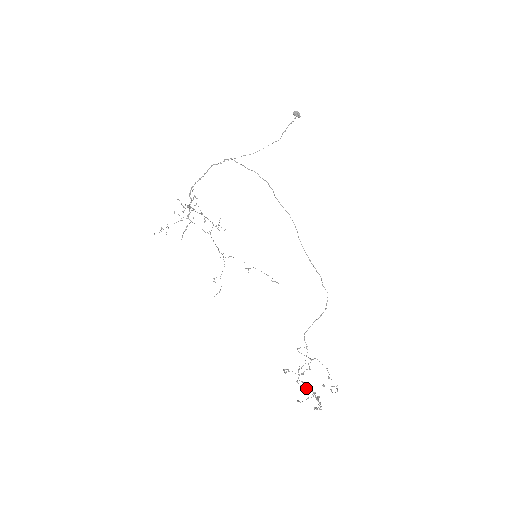
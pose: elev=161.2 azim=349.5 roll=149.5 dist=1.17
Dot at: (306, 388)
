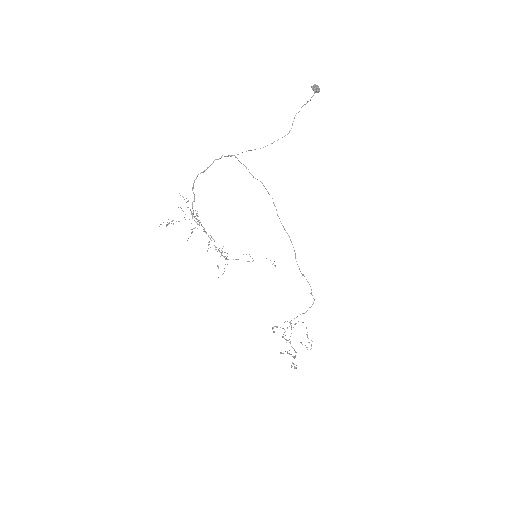
Dot at: (287, 353)
